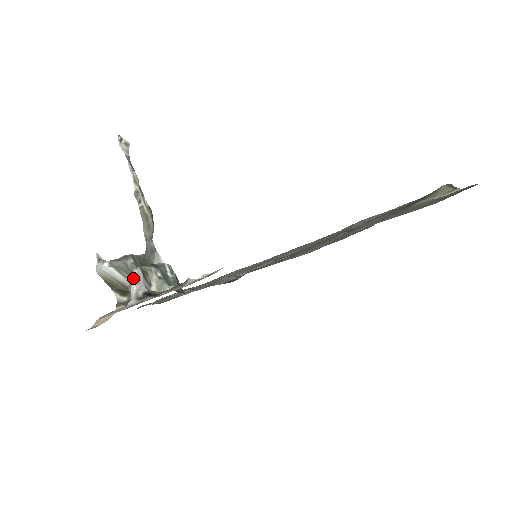
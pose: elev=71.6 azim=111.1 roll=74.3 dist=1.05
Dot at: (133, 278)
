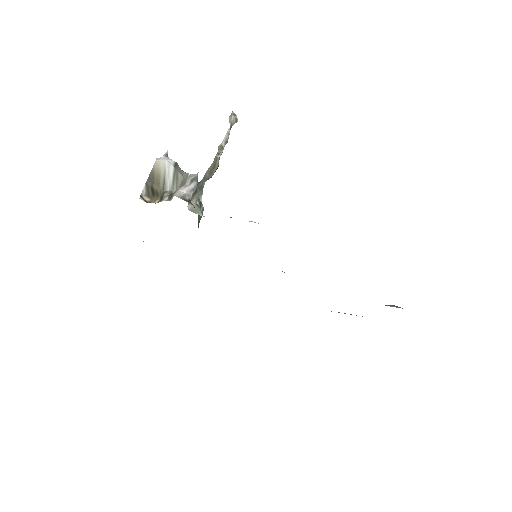
Dot at: (187, 186)
